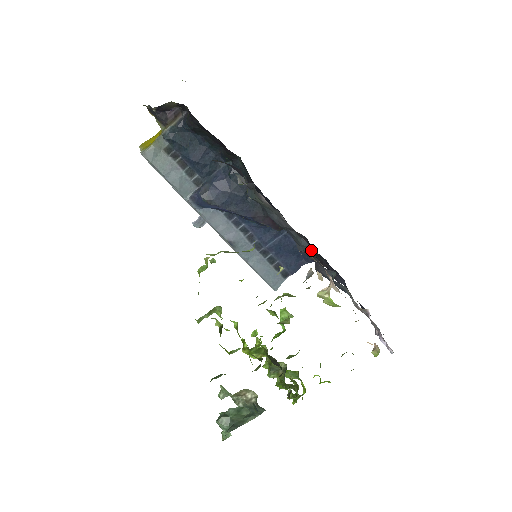
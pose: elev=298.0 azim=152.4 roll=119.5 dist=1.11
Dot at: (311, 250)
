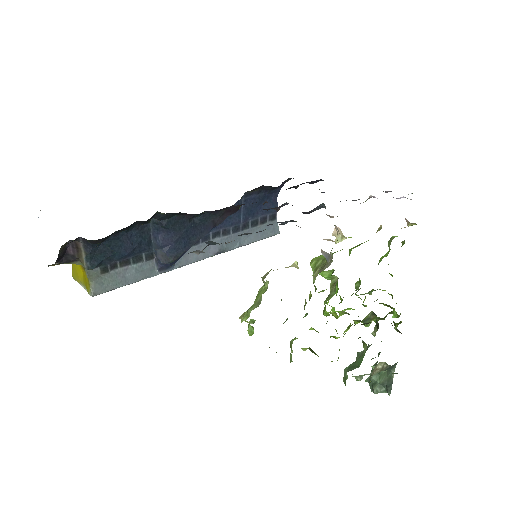
Dot at: occluded
